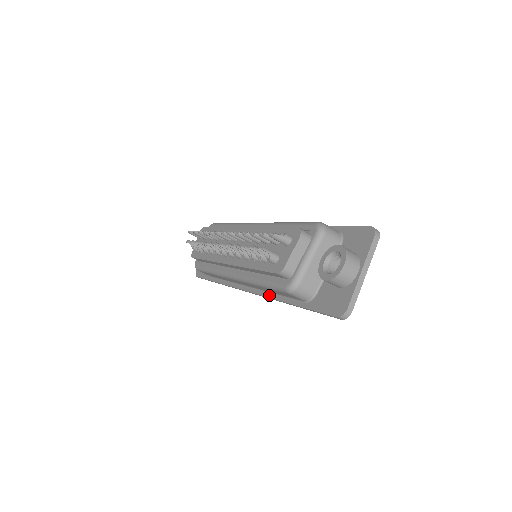
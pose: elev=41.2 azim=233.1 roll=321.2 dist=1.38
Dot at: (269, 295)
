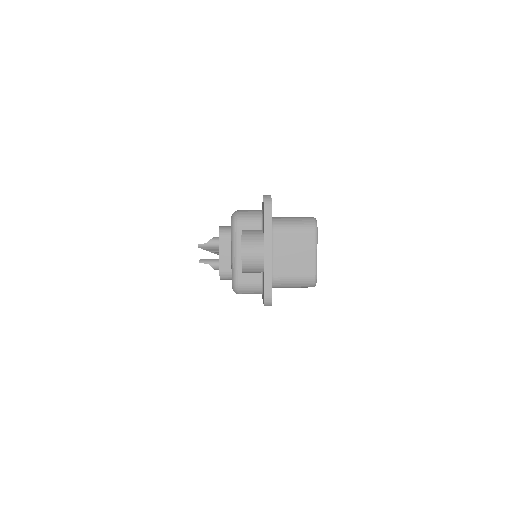
Dot at: occluded
